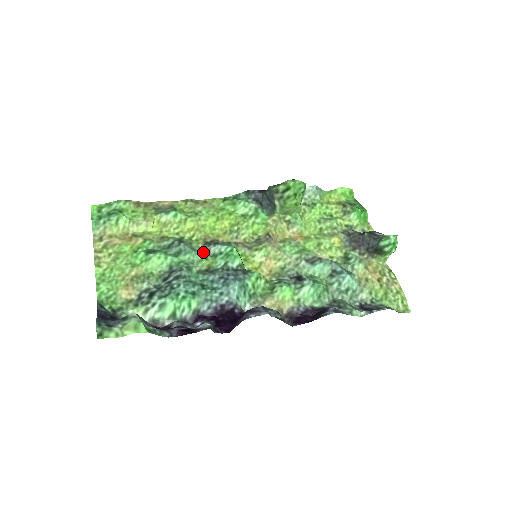
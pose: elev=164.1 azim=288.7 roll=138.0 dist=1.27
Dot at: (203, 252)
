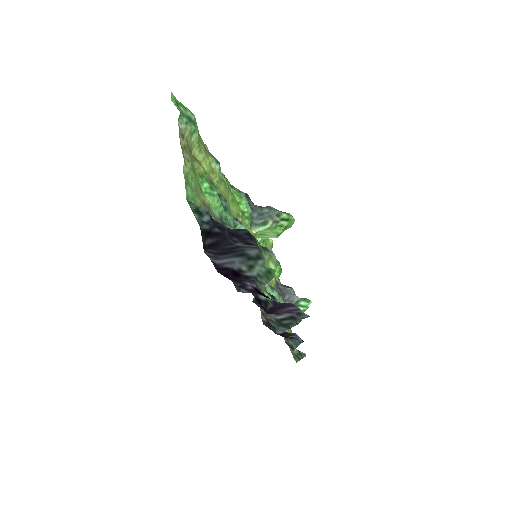
Dot at: (234, 223)
